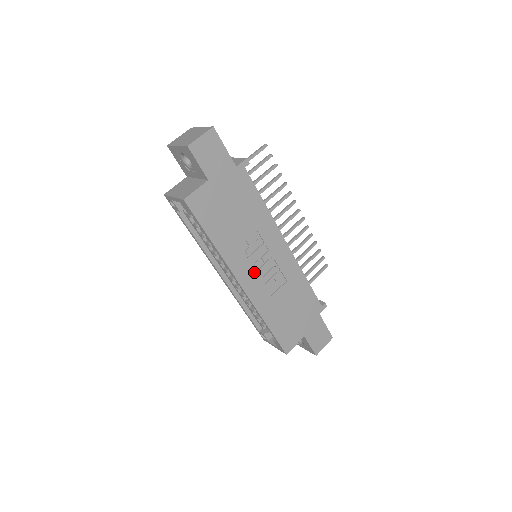
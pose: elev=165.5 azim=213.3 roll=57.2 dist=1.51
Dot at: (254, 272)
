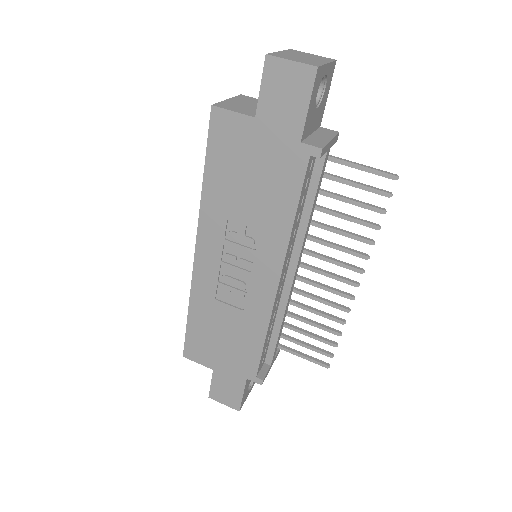
Dot at: (219, 259)
